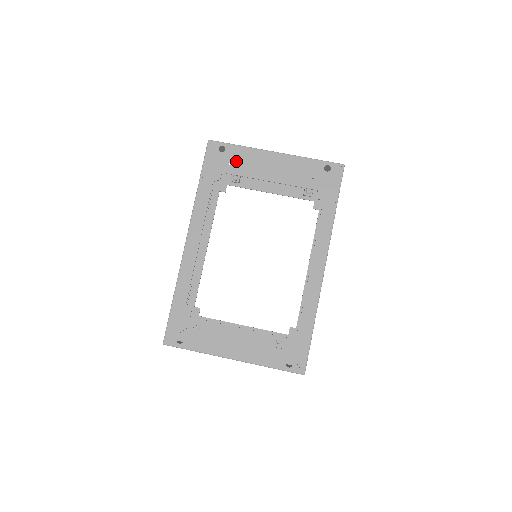
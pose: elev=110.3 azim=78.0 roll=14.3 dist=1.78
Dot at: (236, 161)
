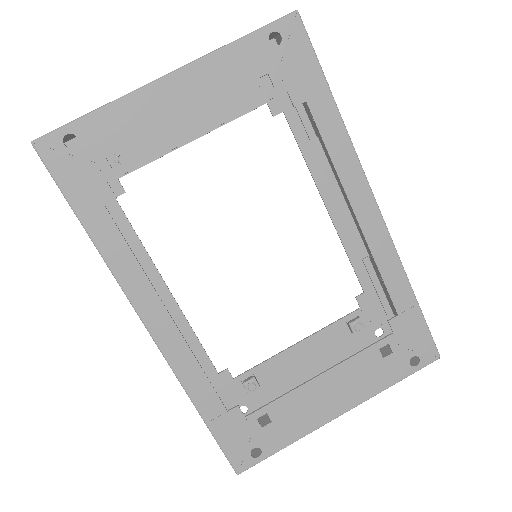
Dot at: (114, 144)
